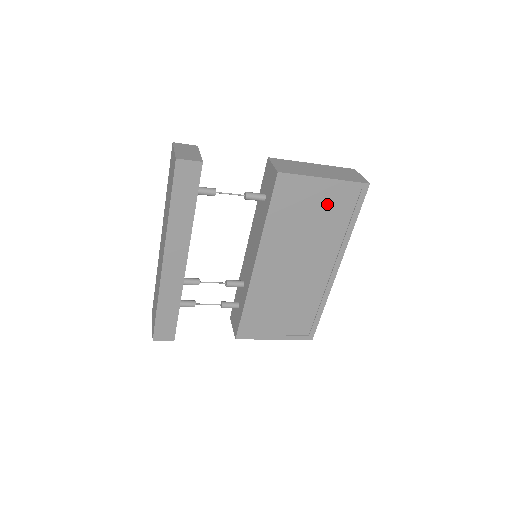
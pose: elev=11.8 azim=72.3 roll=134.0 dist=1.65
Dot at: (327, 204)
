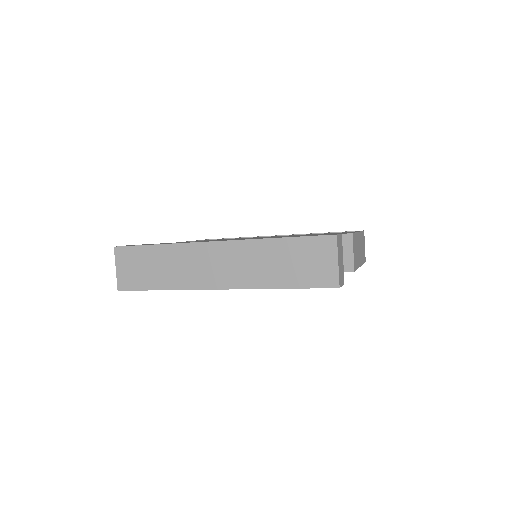
Dot at: occluded
